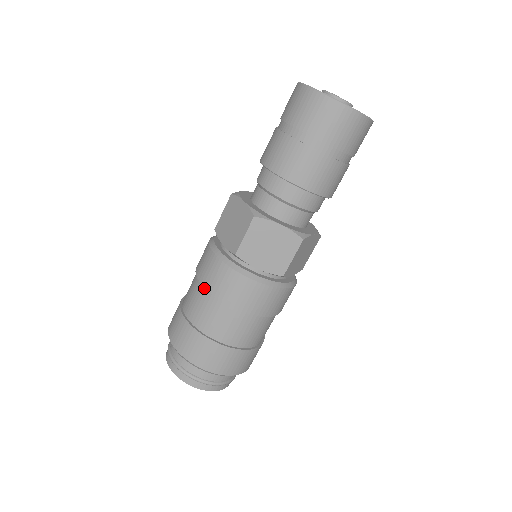
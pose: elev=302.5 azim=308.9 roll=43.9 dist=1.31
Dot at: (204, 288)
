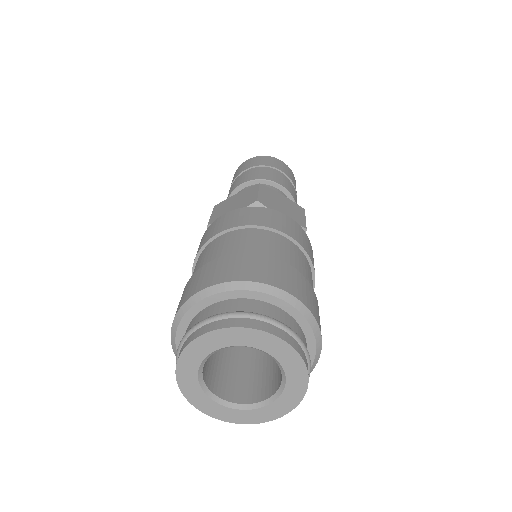
Dot at: (233, 231)
